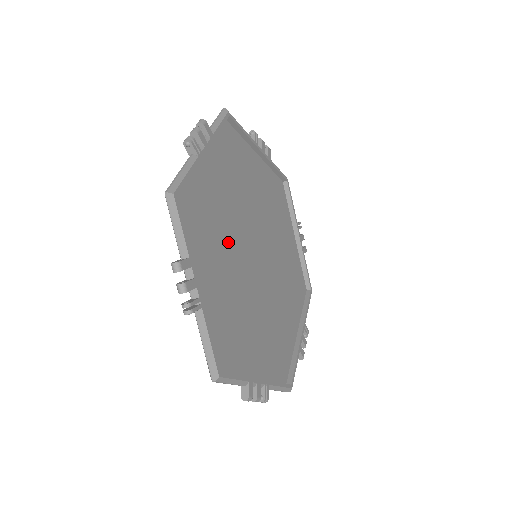
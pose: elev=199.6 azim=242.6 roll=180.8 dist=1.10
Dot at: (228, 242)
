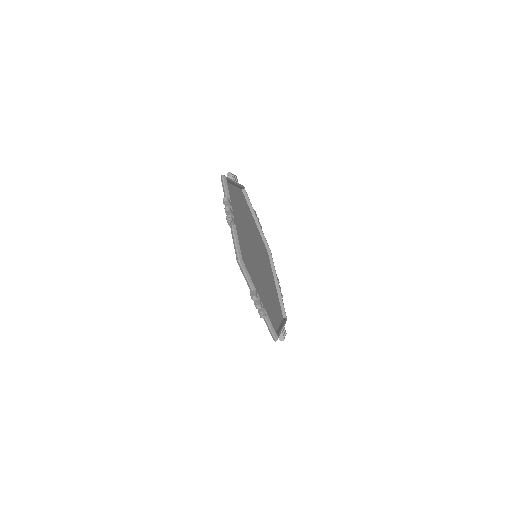
Dot at: (244, 229)
